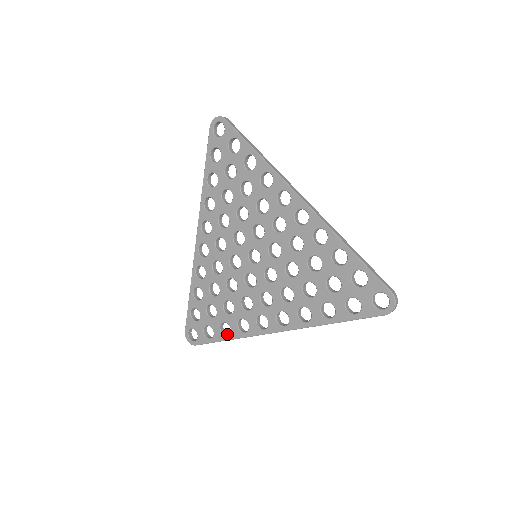
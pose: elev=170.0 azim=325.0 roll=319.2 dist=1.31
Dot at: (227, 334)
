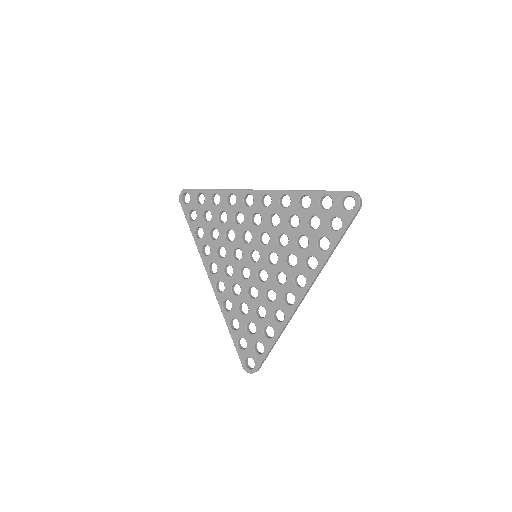
Dot at: (273, 337)
